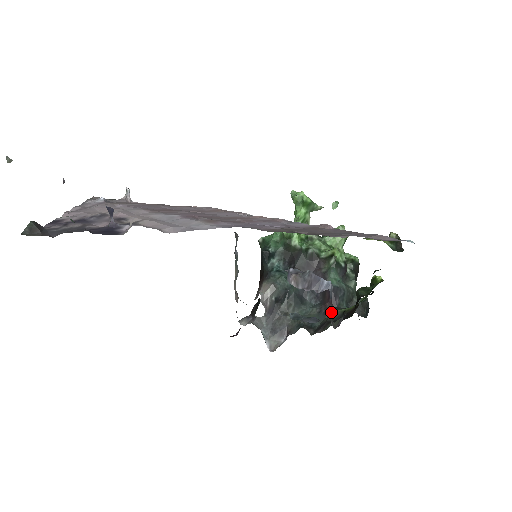
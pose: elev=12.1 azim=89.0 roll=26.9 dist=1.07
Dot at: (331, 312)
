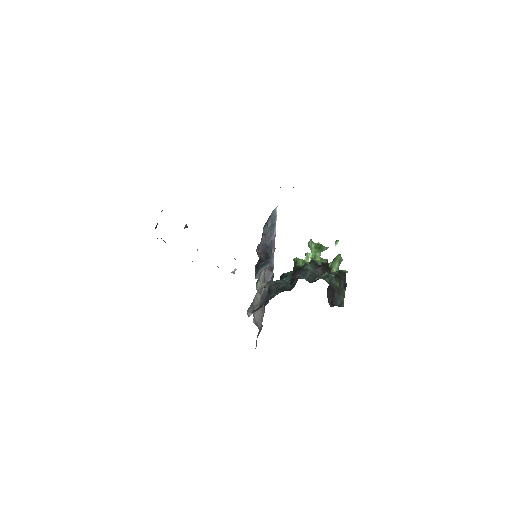
Dot at: (264, 253)
